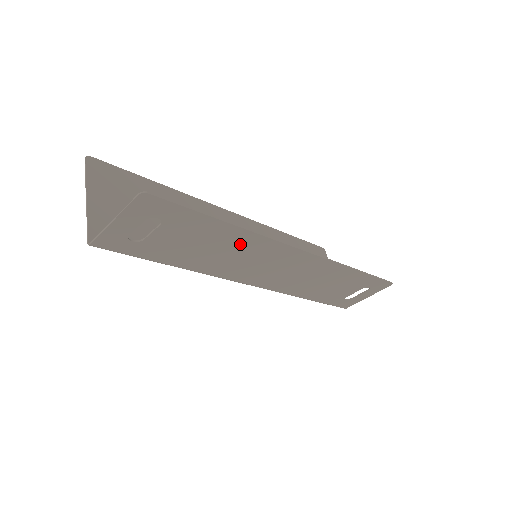
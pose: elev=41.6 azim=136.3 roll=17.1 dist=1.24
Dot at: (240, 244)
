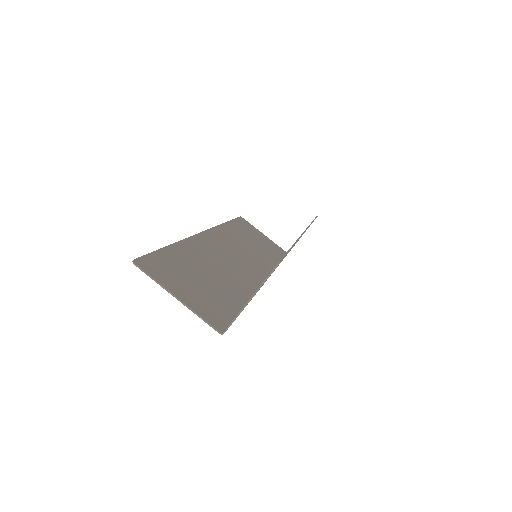
Dot at: occluded
